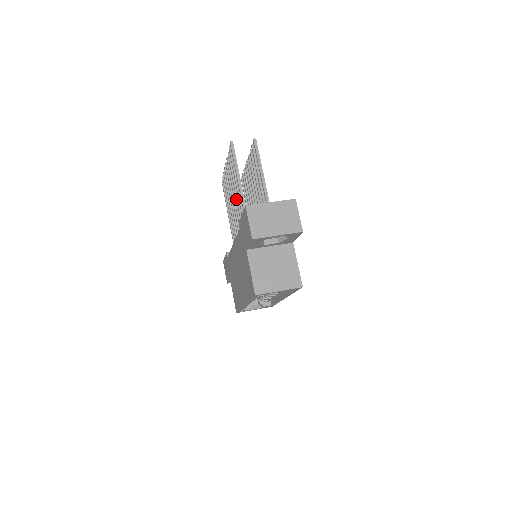
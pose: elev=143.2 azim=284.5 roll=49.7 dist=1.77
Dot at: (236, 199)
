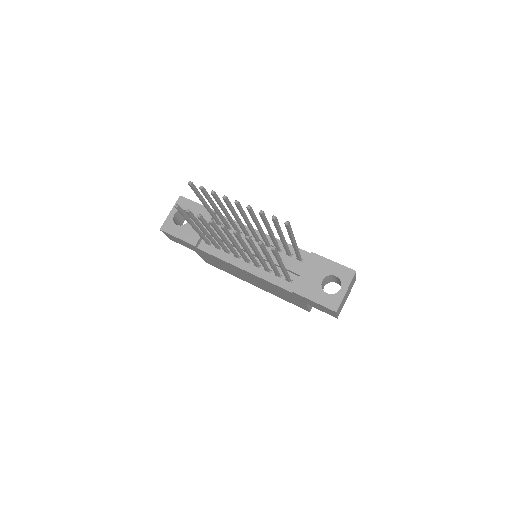
Dot at: occluded
